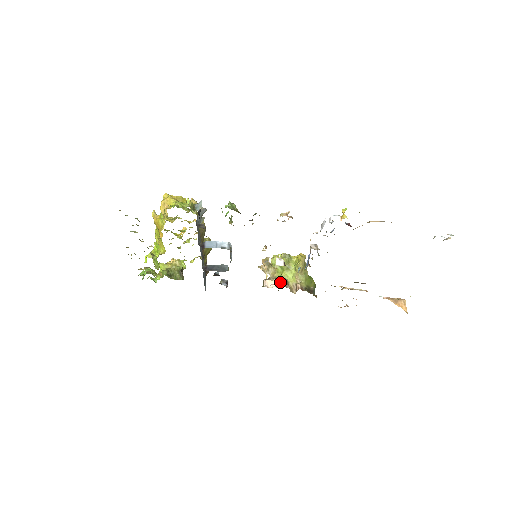
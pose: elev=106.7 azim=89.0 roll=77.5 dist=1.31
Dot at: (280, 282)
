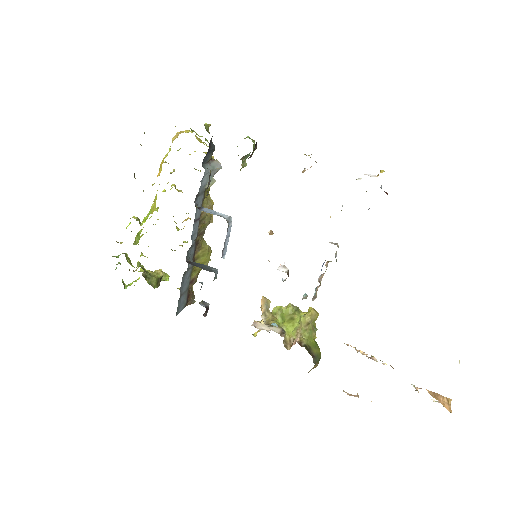
Dot at: (274, 323)
